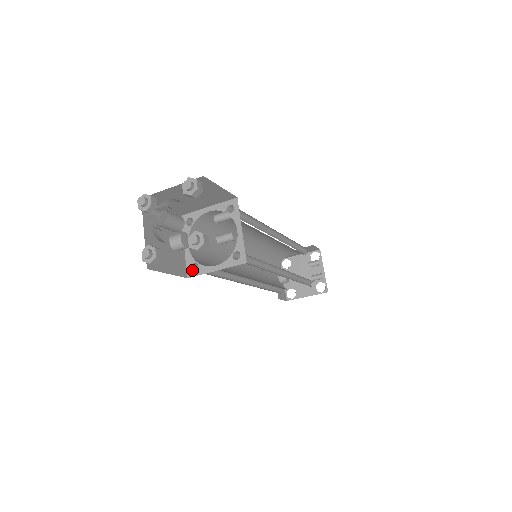
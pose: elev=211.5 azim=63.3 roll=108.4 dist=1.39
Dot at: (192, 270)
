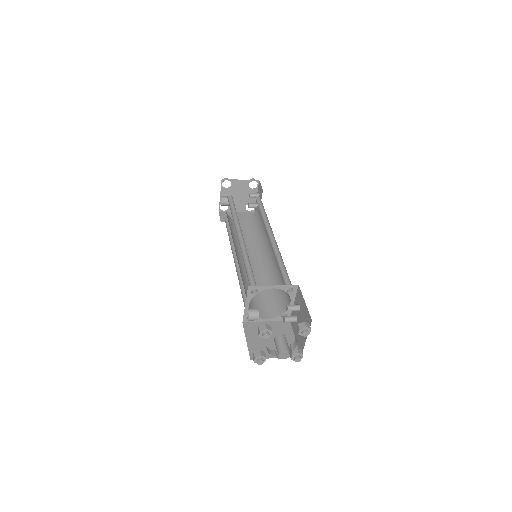
Dot at: (247, 319)
